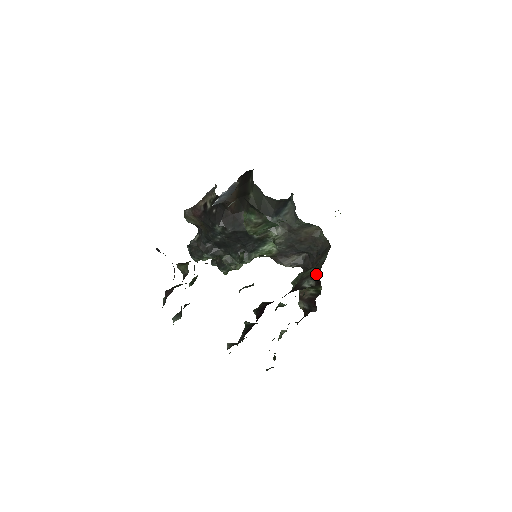
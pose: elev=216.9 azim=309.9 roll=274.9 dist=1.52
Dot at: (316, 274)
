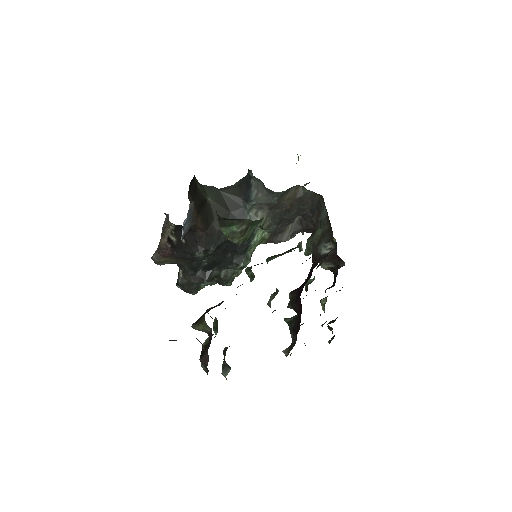
Dot at: (328, 235)
